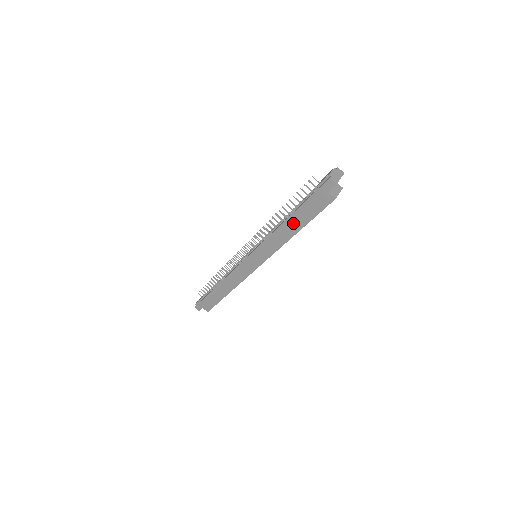
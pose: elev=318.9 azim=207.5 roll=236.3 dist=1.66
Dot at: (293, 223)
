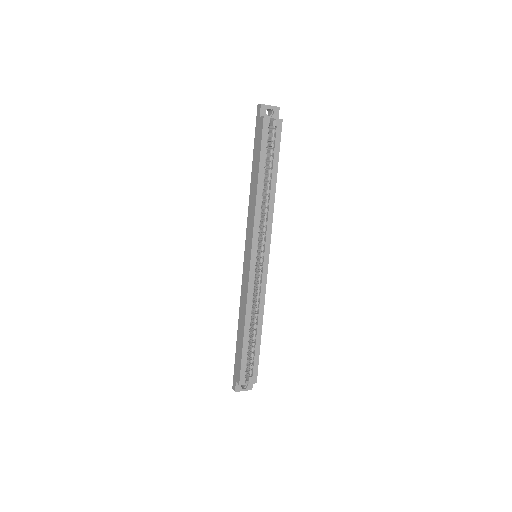
Dot at: (254, 174)
